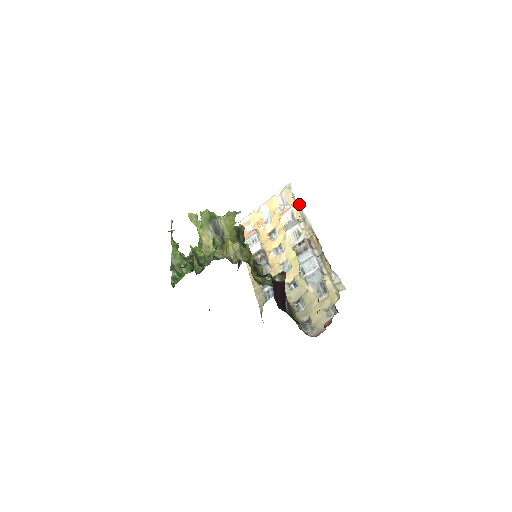
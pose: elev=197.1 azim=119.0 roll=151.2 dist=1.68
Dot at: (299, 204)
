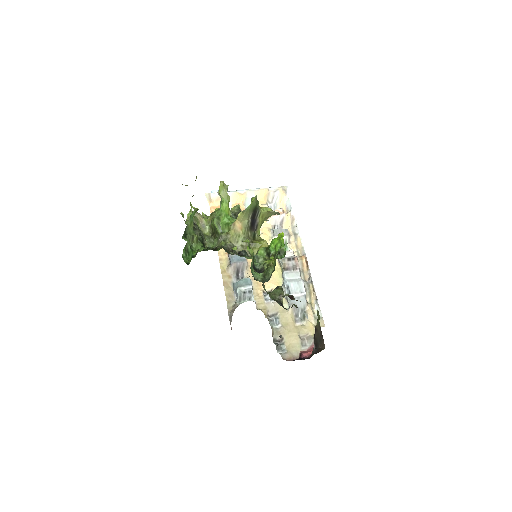
Dot at: (294, 216)
